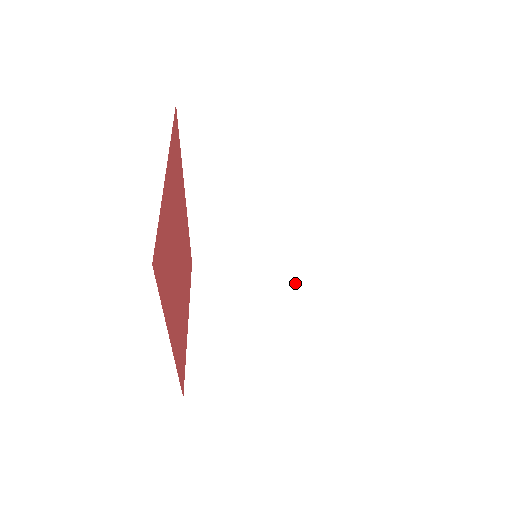
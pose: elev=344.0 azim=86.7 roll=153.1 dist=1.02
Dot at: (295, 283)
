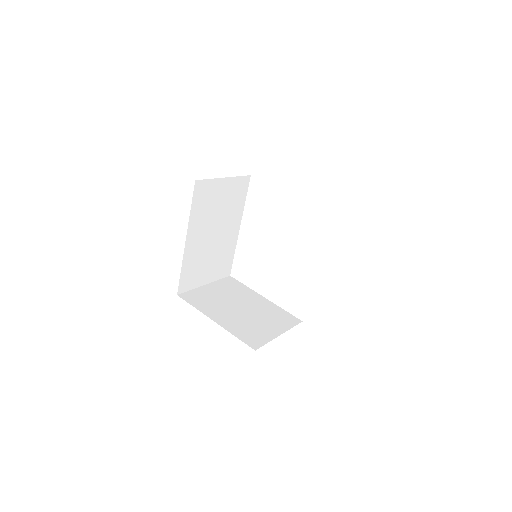
Dot at: (238, 287)
